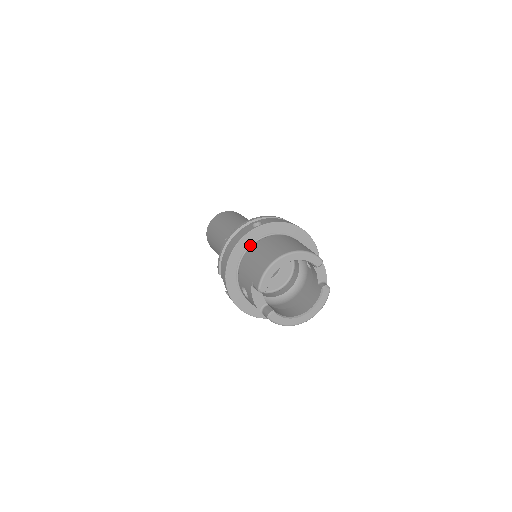
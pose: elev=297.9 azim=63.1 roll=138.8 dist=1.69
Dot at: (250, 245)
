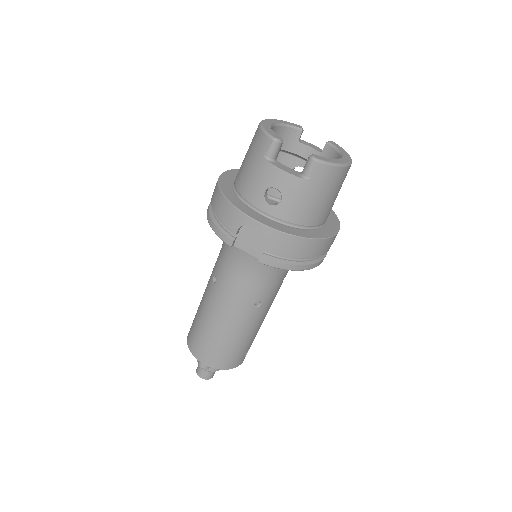
Dot at: (232, 184)
